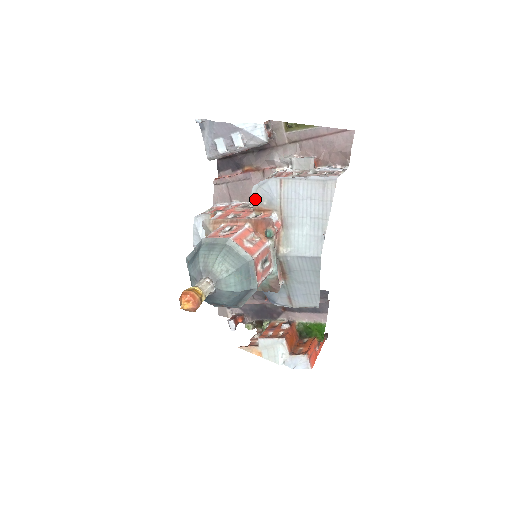
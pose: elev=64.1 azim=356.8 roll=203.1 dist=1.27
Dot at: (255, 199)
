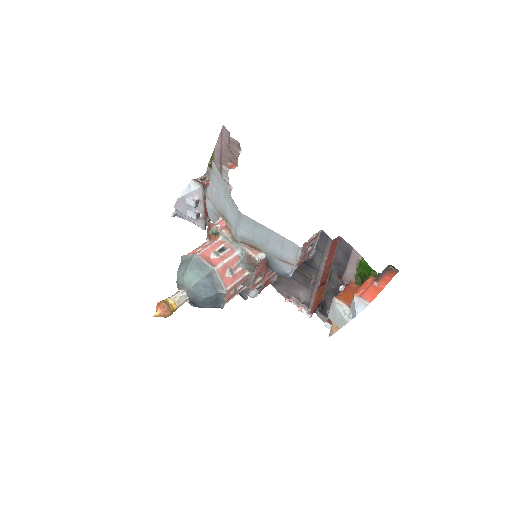
Dot at: occluded
